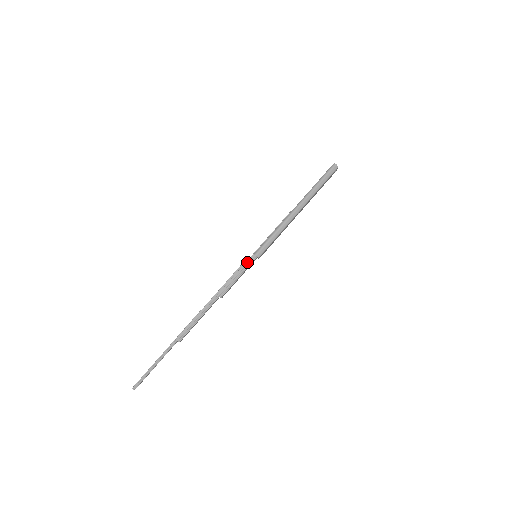
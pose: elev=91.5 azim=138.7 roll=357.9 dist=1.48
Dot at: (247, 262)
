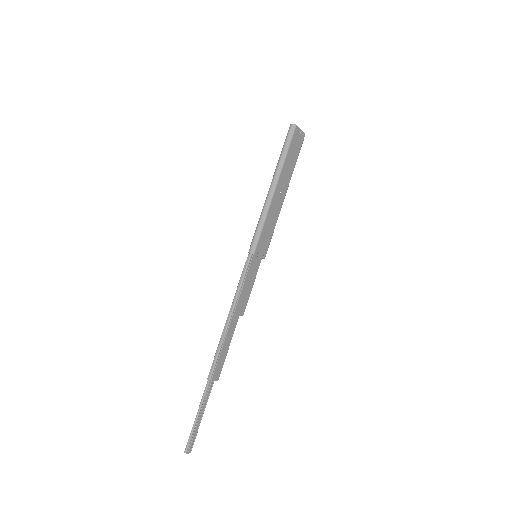
Dot at: (245, 265)
